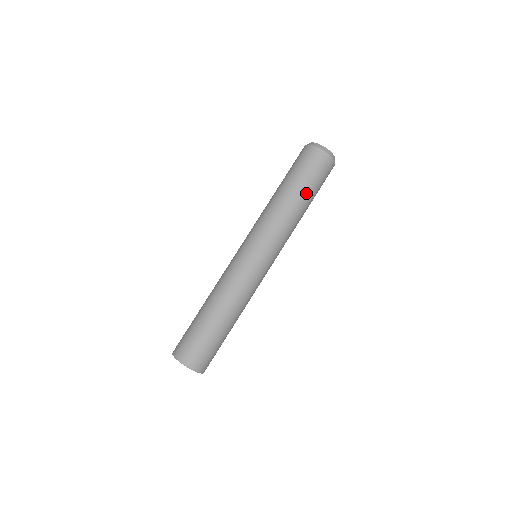
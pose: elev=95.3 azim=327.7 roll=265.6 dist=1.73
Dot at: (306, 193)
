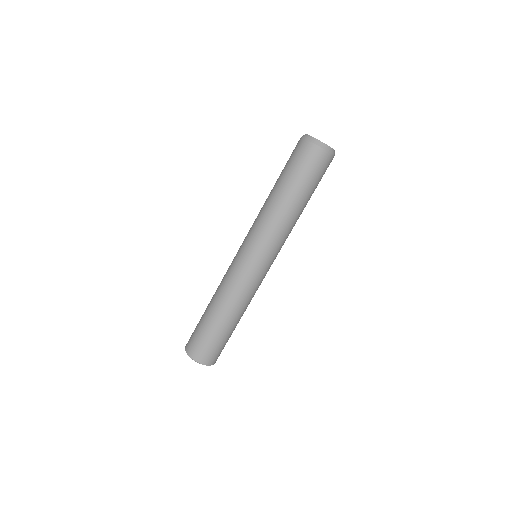
Dot at: (304, 195)
